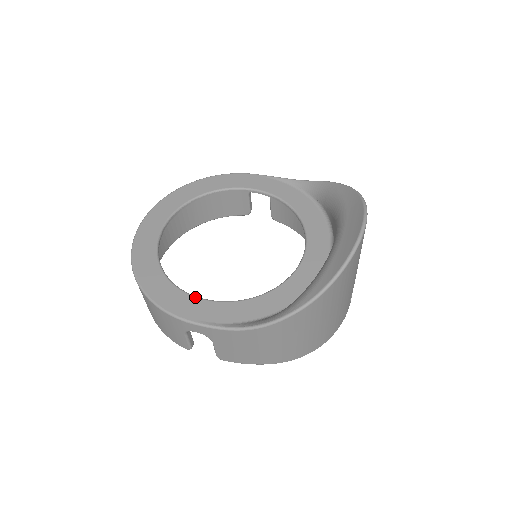
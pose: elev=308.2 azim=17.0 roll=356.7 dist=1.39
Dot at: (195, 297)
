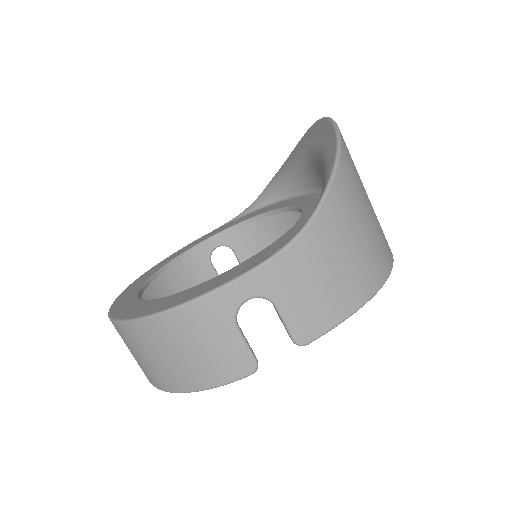
Dot at: (218, 275)
